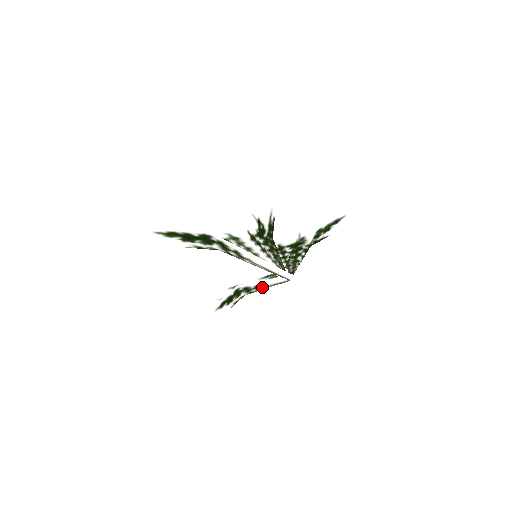
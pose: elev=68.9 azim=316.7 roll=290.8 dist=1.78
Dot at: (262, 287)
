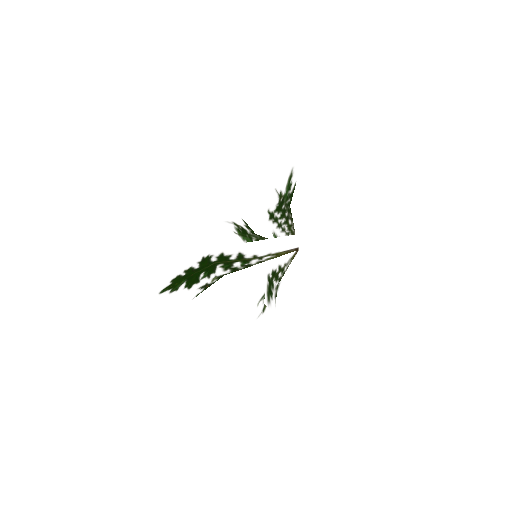
Dot at: (284, 267)
